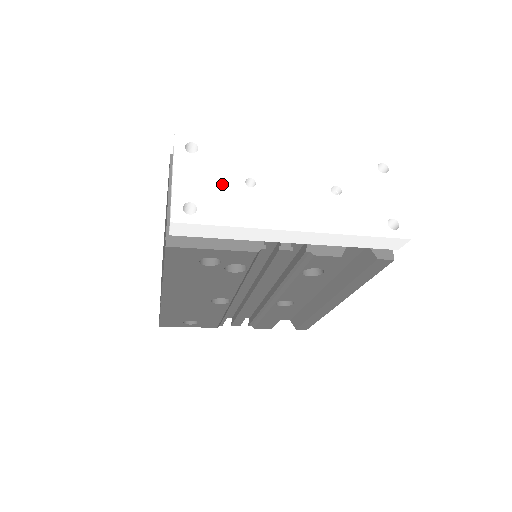
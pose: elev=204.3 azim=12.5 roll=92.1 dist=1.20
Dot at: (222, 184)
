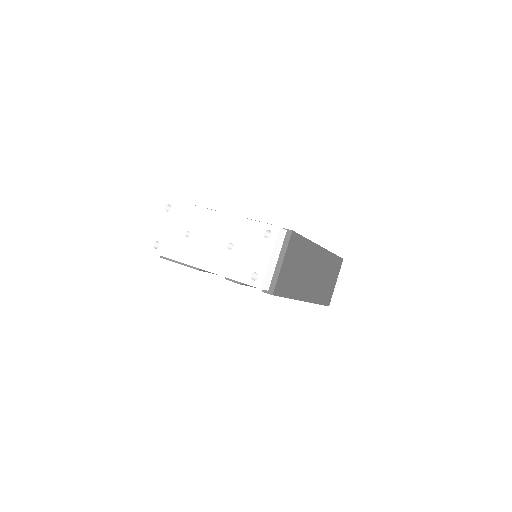
Dot at: (174, 233)
